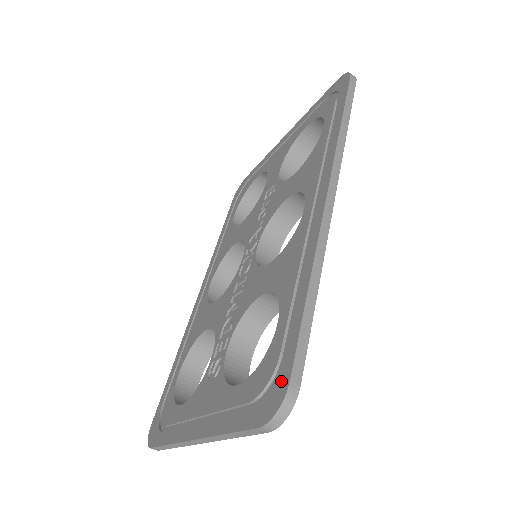
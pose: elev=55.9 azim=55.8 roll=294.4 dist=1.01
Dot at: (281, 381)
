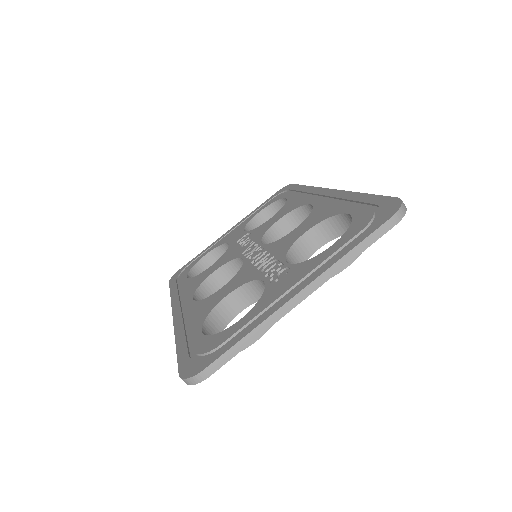
Dot at: (388, 204)
